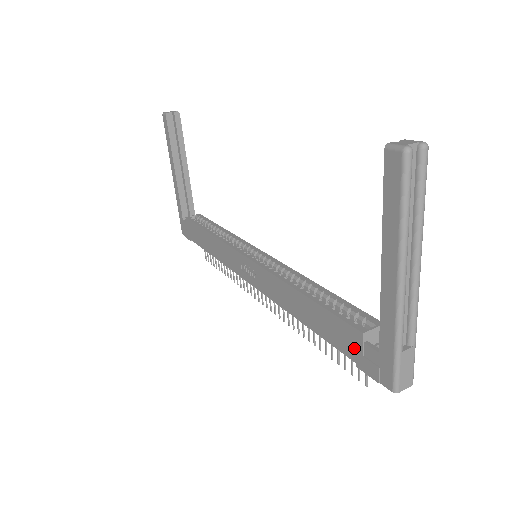
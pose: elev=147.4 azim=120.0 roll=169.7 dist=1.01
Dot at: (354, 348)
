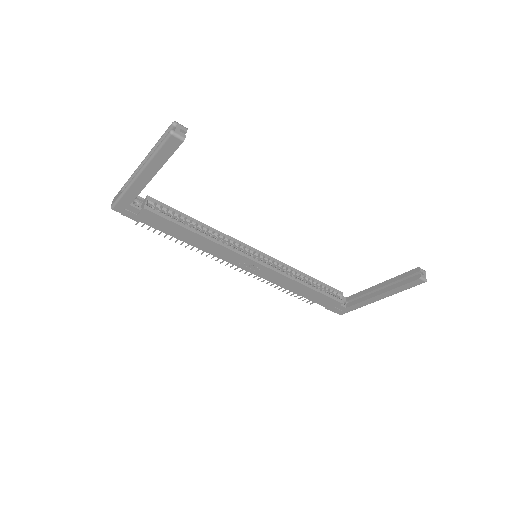
Dot at: (331, 305)
